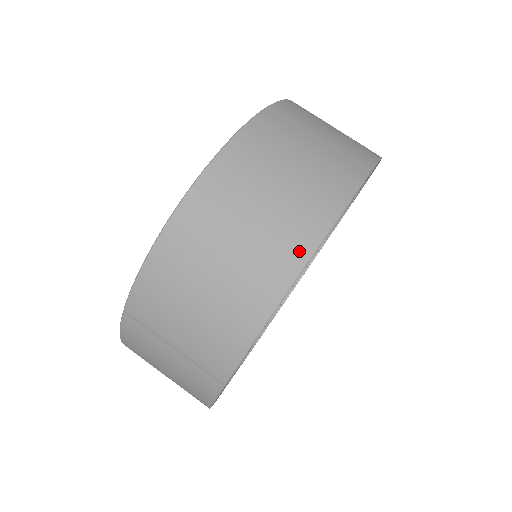
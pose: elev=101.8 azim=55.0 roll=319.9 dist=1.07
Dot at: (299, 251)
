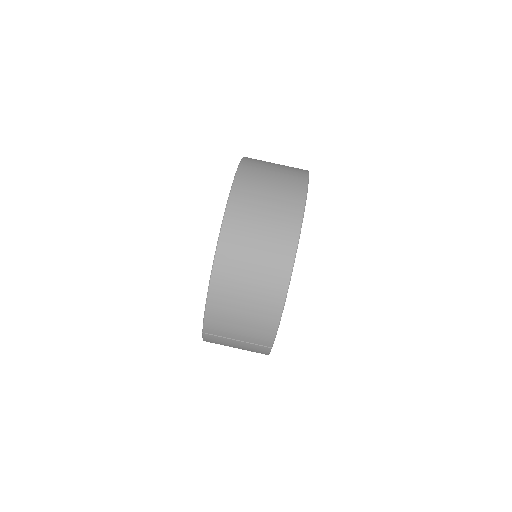
Dot at: (283, 277)
